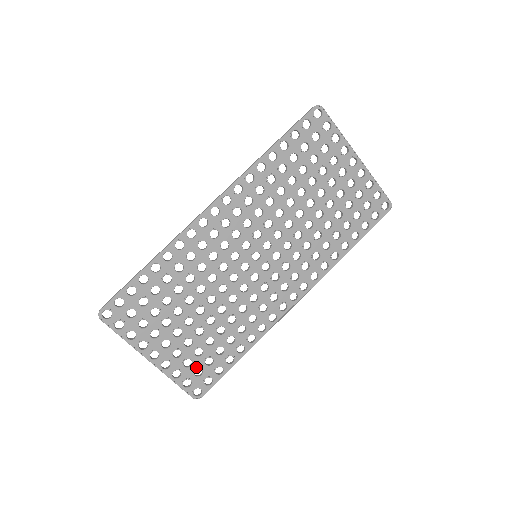
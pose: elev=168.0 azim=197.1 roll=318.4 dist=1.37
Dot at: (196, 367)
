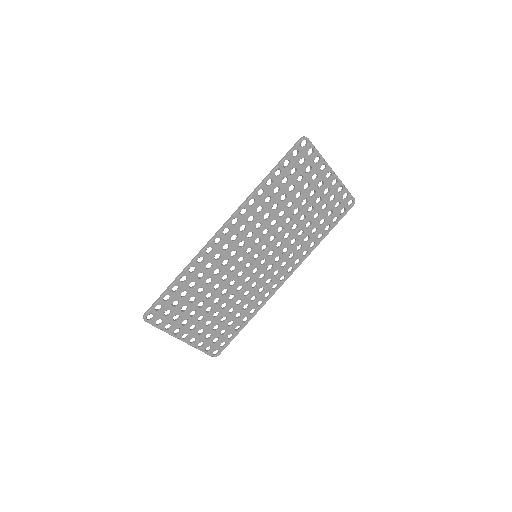
Dot at: (214, 338)
